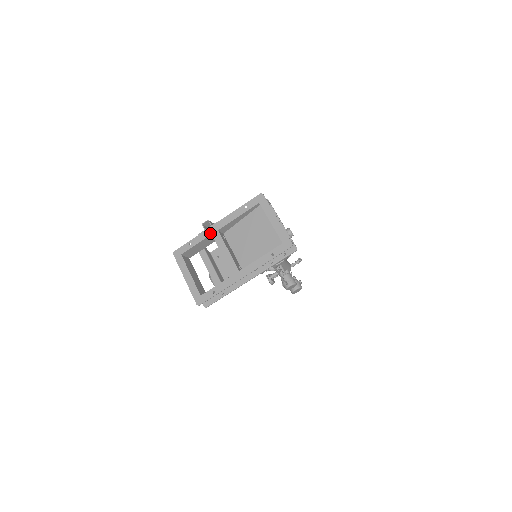
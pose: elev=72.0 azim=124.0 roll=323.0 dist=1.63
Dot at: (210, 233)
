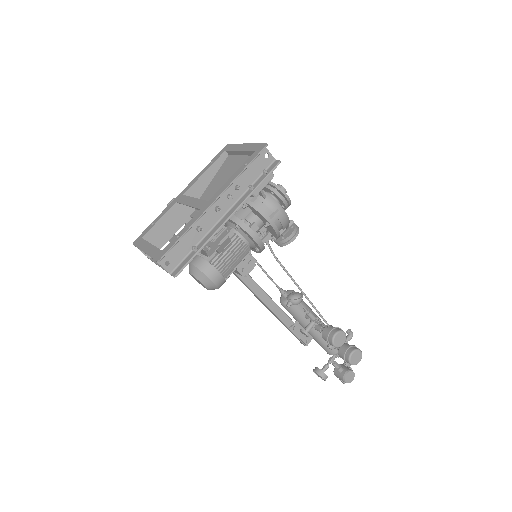
Dot at: (174, 202)
